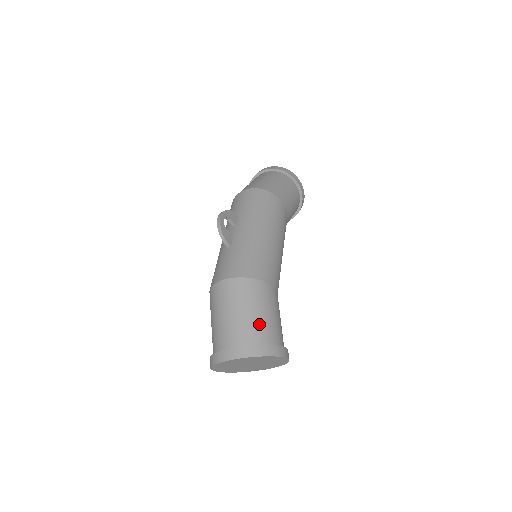
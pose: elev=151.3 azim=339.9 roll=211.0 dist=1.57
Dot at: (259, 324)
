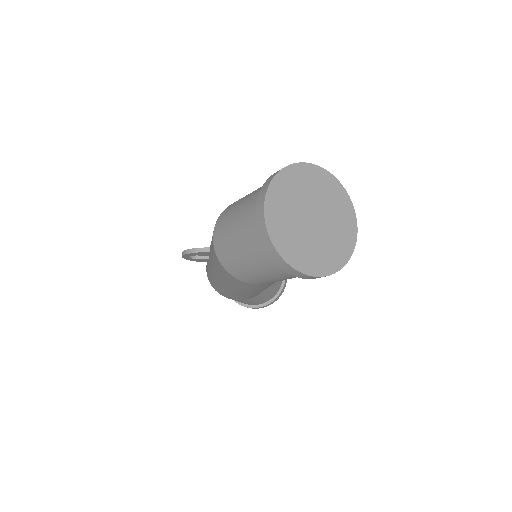
Dot at: occluded
